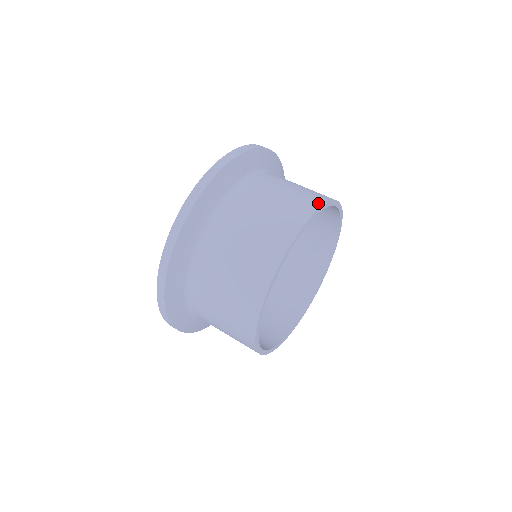
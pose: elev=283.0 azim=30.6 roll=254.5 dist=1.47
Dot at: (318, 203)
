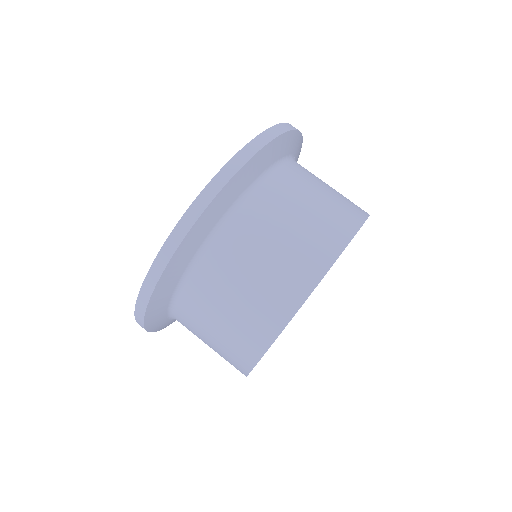
Dot at: (364, 211)
